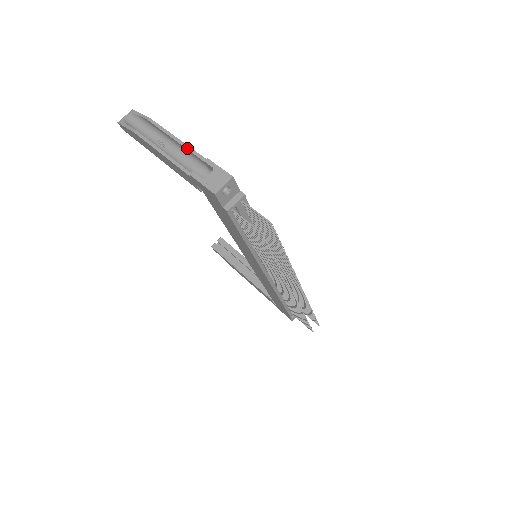
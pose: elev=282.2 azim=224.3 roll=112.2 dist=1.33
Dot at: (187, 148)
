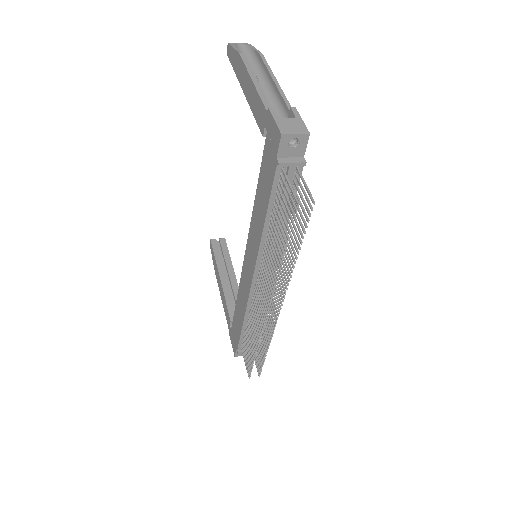
Dot at: (280, 91)
